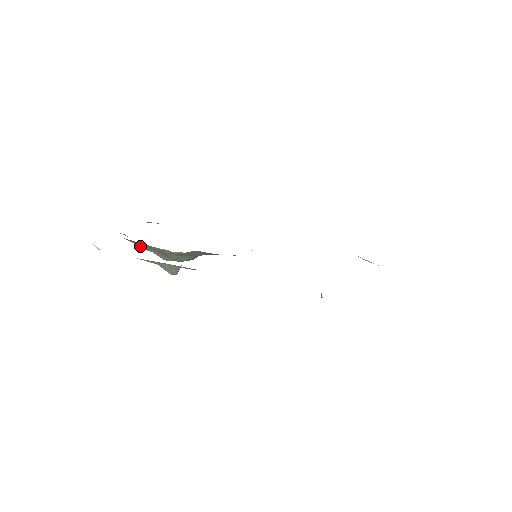
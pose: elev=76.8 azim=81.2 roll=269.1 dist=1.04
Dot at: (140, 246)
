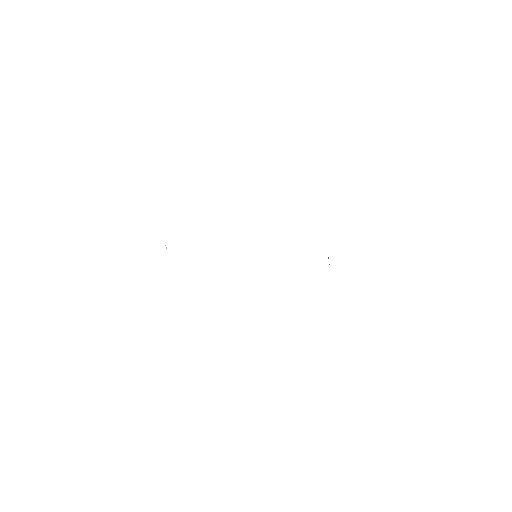
Dot at: occluded
